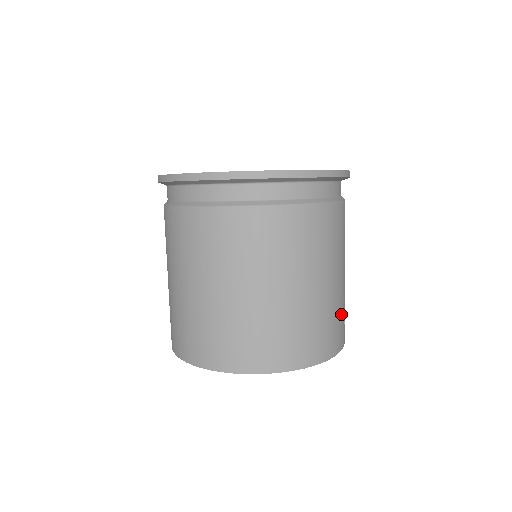
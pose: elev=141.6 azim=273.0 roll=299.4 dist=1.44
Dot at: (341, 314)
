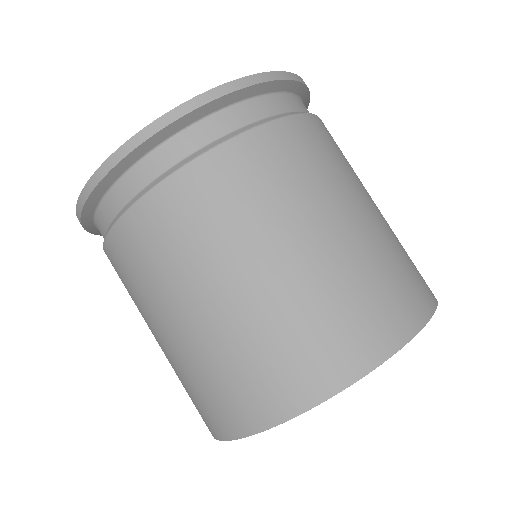
Dot at: occluded
